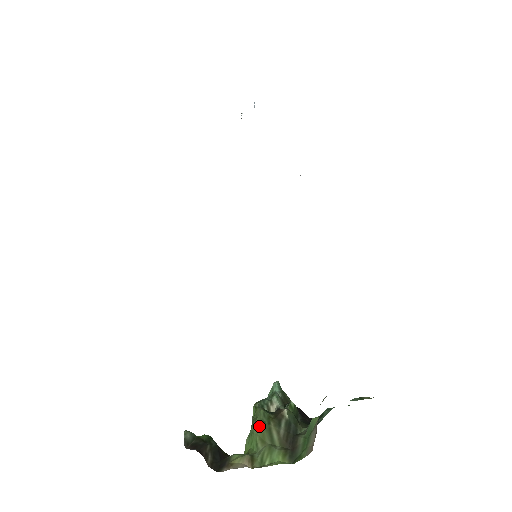
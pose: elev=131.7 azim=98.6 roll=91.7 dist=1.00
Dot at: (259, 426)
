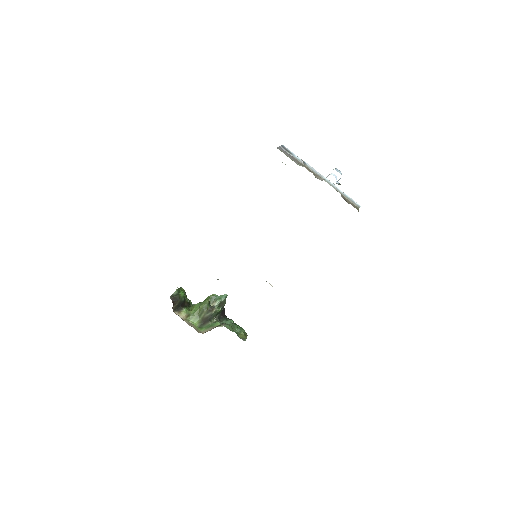
Dot at: (201, 307)
